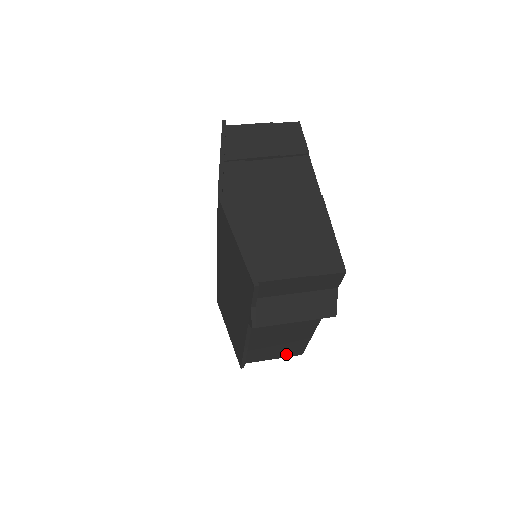
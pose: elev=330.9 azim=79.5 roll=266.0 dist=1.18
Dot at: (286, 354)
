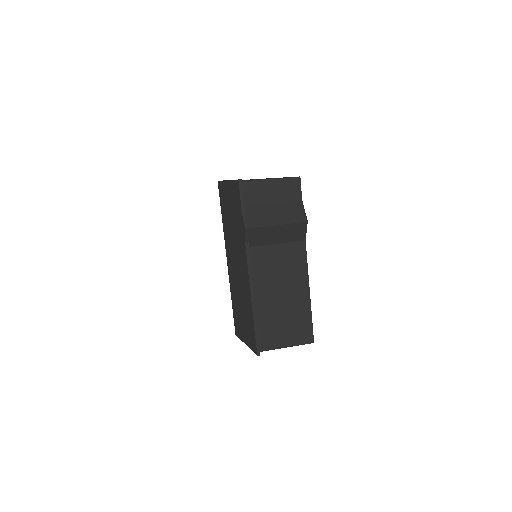
Dot at: (297, 337)
